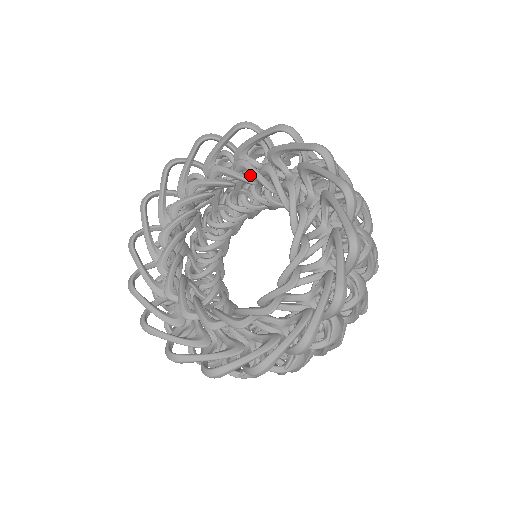
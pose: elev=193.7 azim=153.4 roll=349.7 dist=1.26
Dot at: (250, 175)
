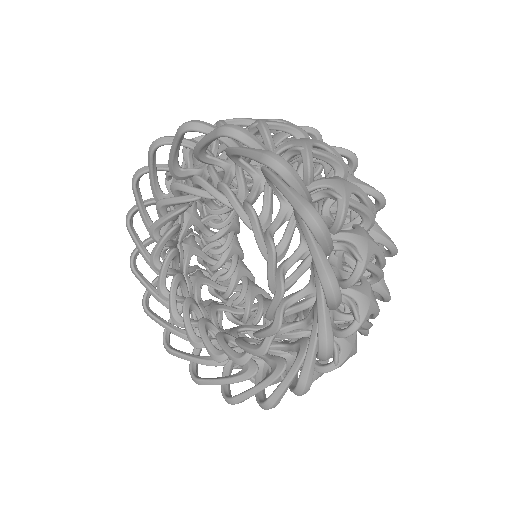
Dot at: (241, 189)
